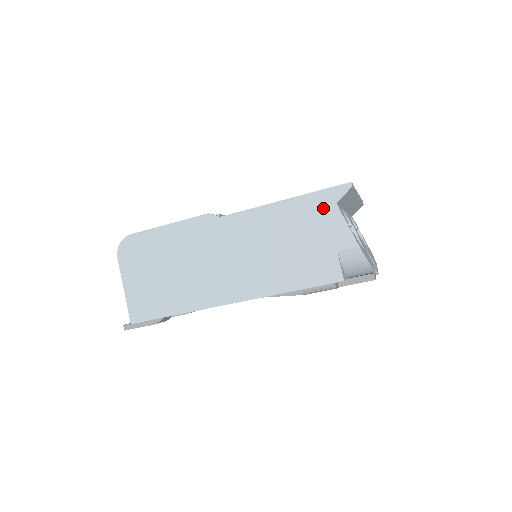
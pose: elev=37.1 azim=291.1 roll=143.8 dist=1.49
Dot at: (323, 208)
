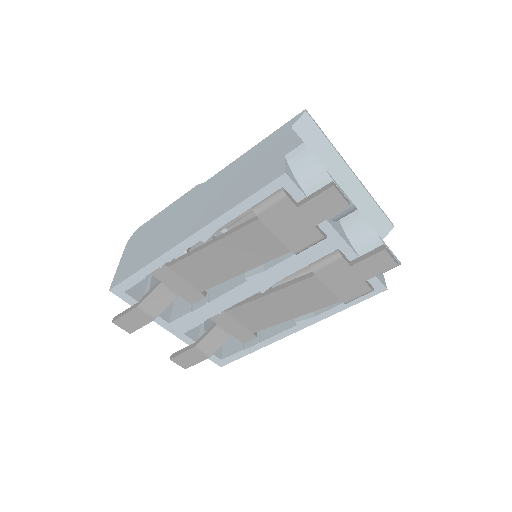
Dot at: (280, 136)
